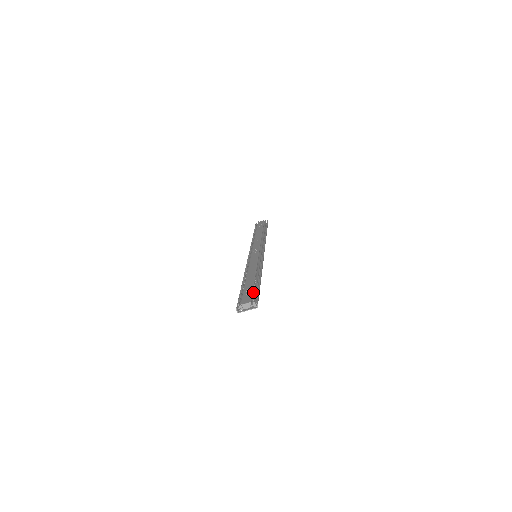
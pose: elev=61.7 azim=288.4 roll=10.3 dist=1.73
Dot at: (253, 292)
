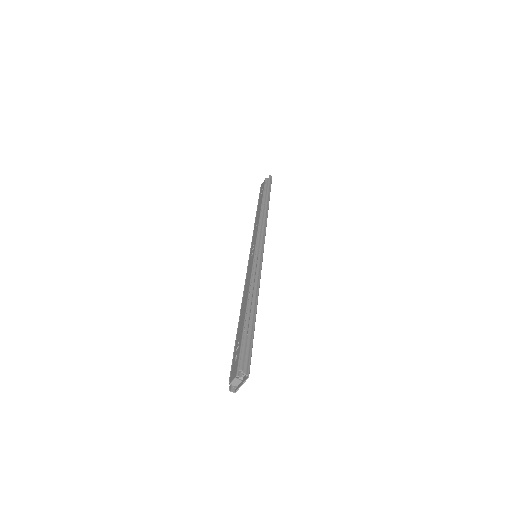
Dot at: (244, 346)
